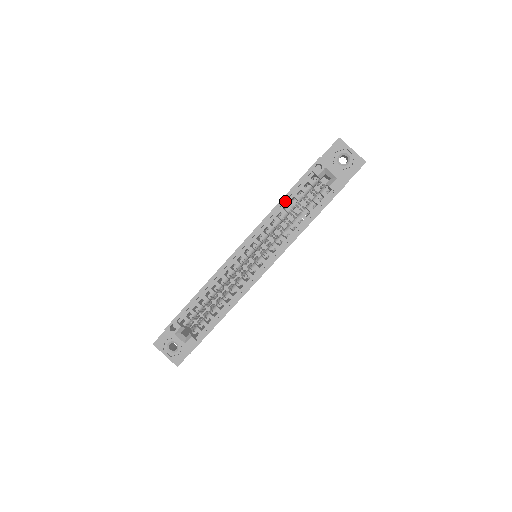
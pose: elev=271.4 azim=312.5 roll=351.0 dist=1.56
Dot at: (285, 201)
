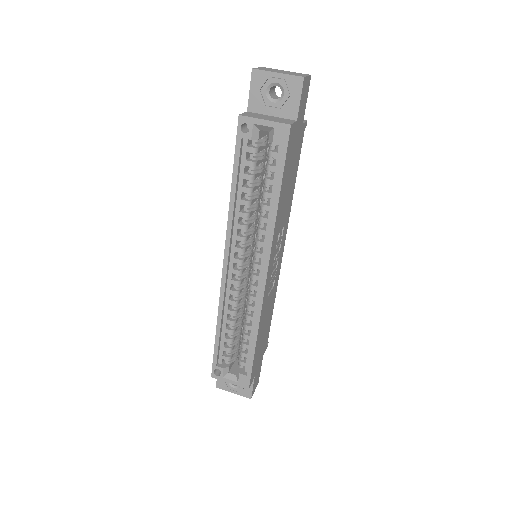
Dot at: (237, 189)
